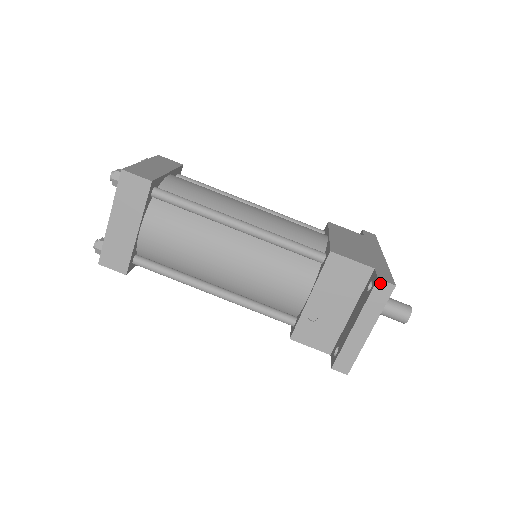
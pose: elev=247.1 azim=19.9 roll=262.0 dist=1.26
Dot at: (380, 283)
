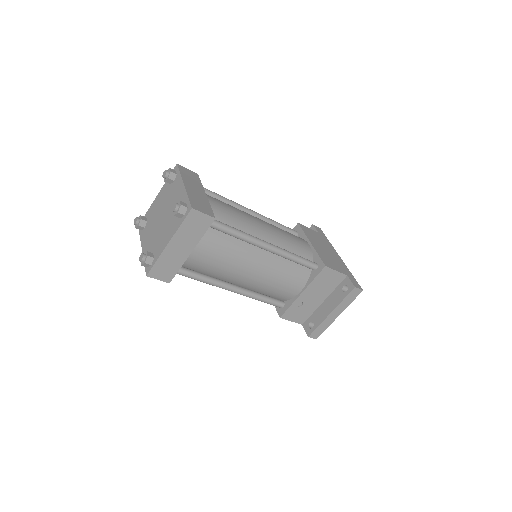
Dot at: (355, 289)
